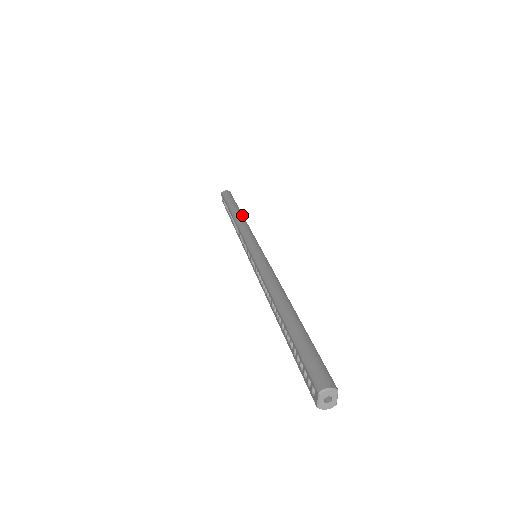
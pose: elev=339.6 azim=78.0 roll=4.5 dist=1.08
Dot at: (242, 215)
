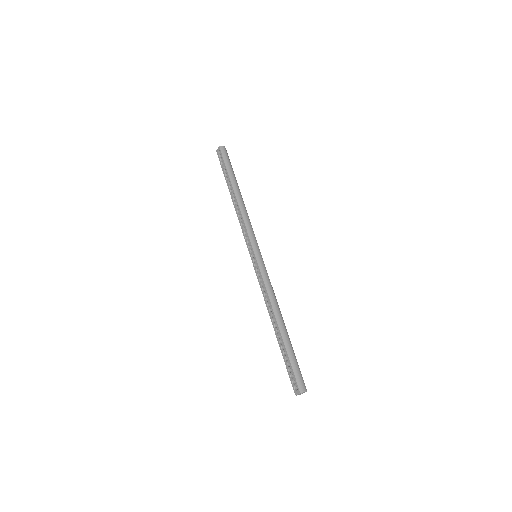
Dot at: occluded
